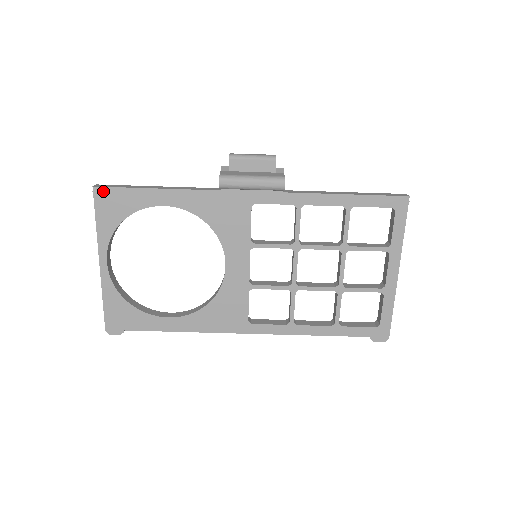
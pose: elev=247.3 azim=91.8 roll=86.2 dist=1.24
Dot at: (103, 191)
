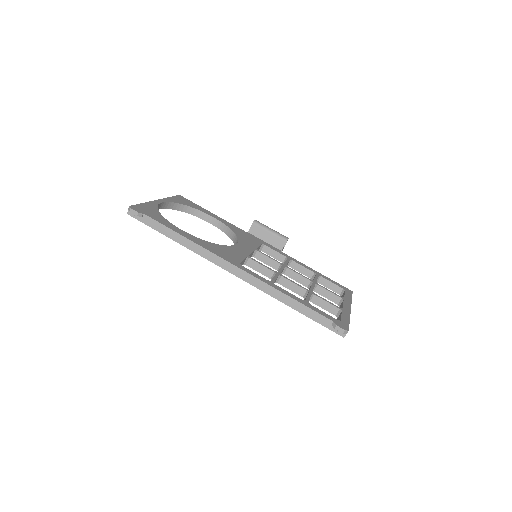
Dot at: (184, 198)
